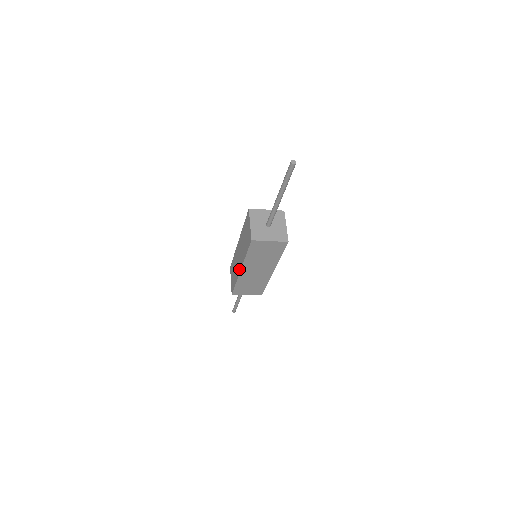
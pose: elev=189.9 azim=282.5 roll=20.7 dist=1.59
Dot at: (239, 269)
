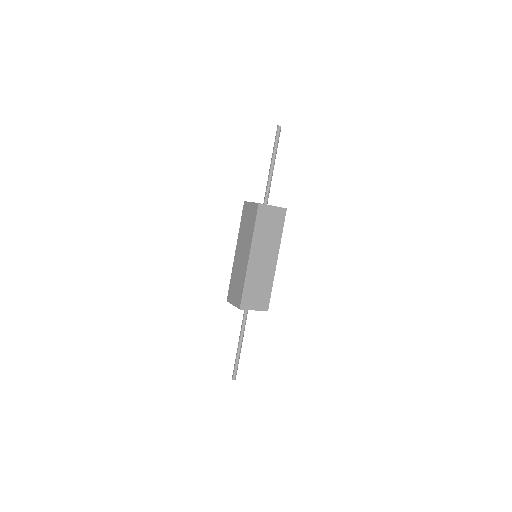
Dot at: (246, 260)
